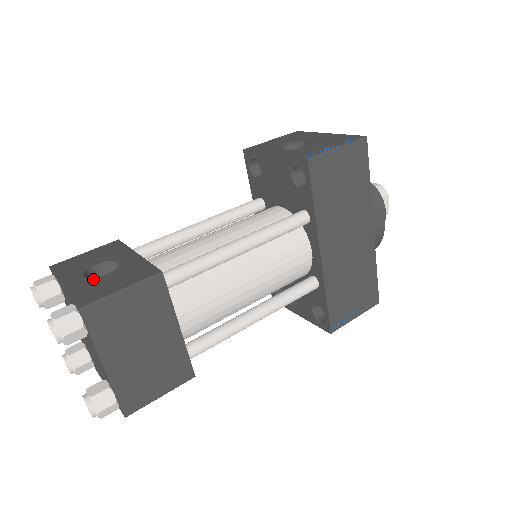
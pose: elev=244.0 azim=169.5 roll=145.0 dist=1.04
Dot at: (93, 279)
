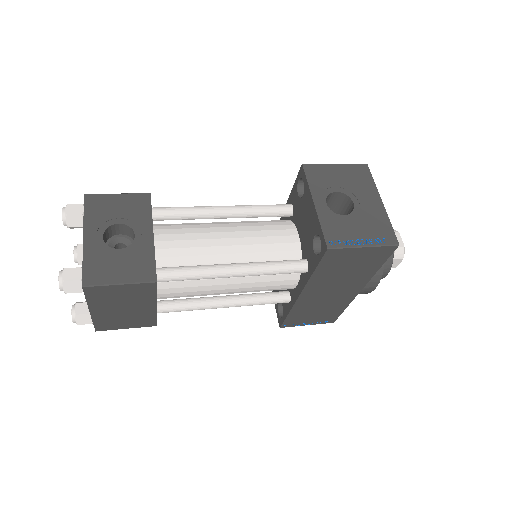
Dot at: (107, 248)
